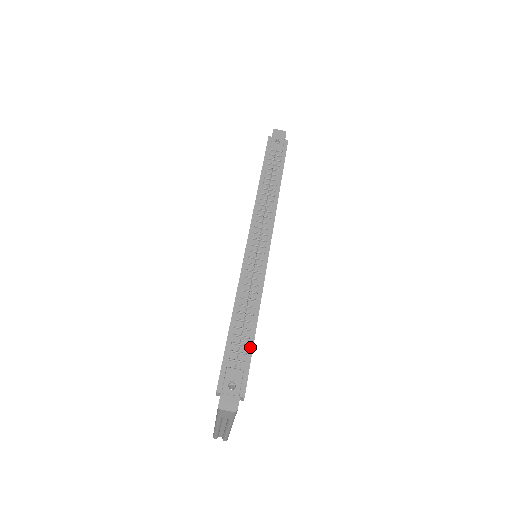
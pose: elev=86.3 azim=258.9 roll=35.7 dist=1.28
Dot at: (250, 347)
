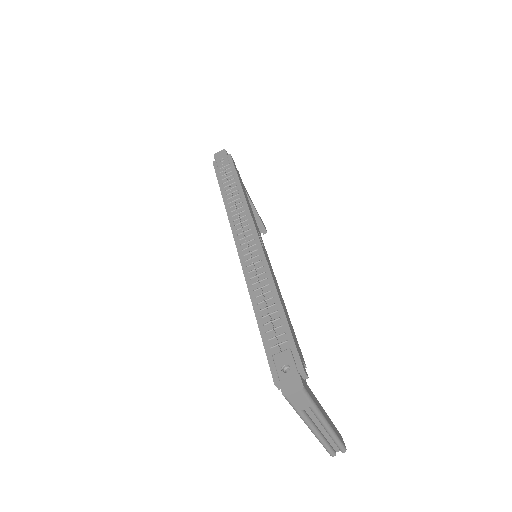
Dot at: (285, 325)
